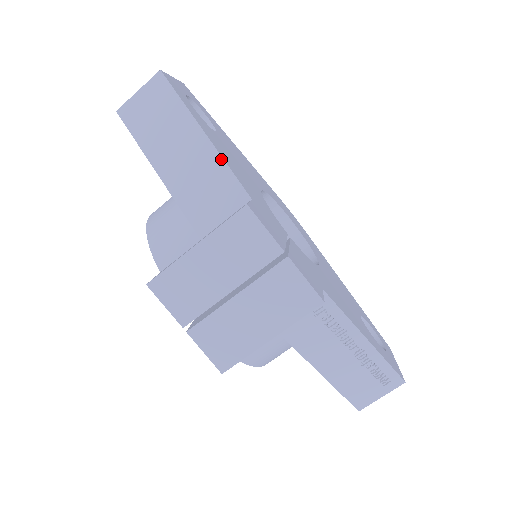
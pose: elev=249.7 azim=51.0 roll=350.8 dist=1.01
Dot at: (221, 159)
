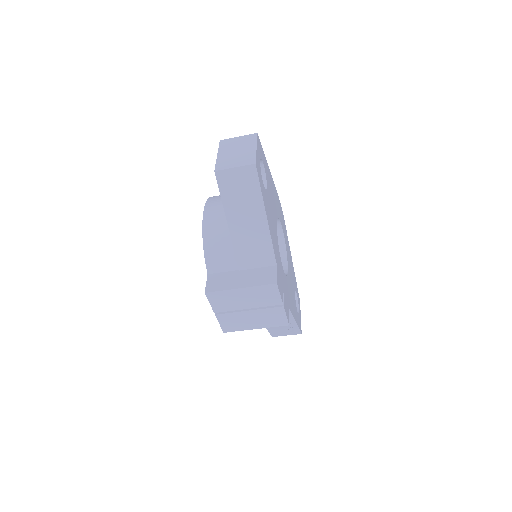
Dot at: (270, 237)
